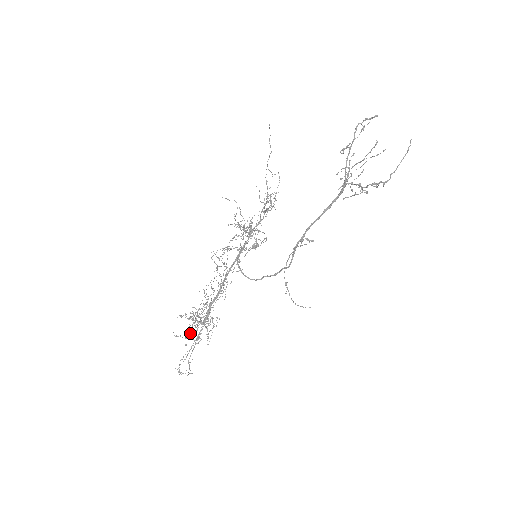
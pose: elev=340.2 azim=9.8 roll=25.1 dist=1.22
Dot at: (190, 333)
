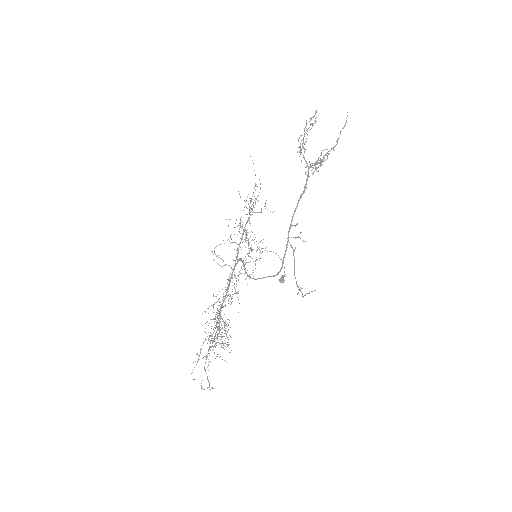
Dot at: (211, 347)
